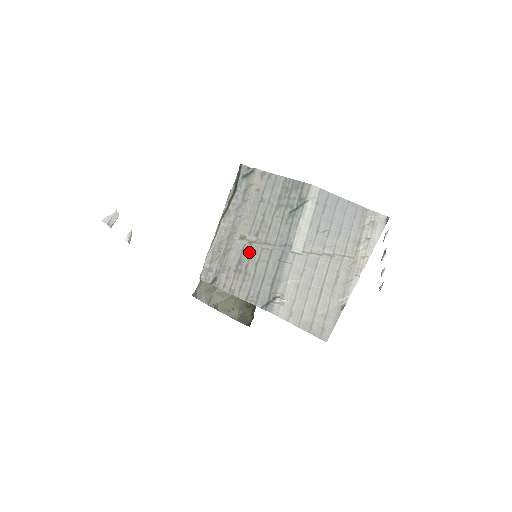
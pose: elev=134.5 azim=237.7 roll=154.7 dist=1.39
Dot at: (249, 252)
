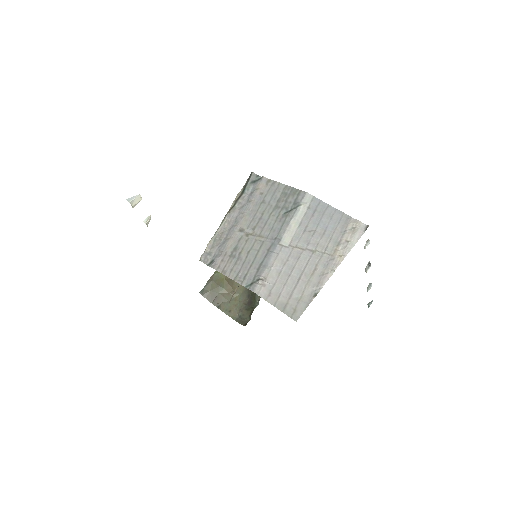
Dot at: (244, 242)
